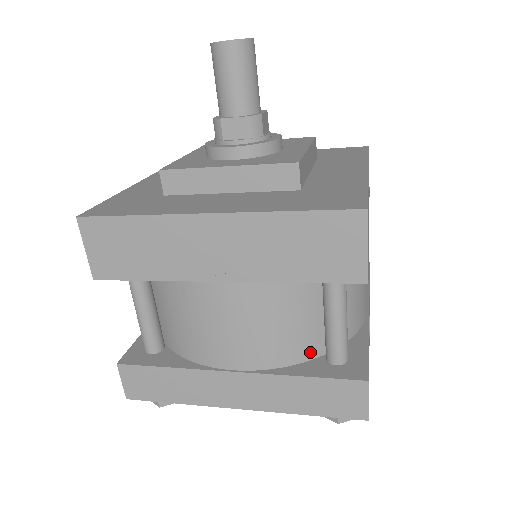
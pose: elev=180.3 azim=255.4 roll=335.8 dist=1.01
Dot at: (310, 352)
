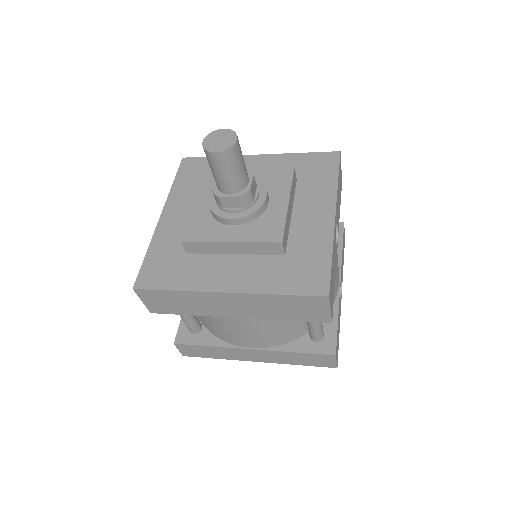
Dot at: (299, 334)
